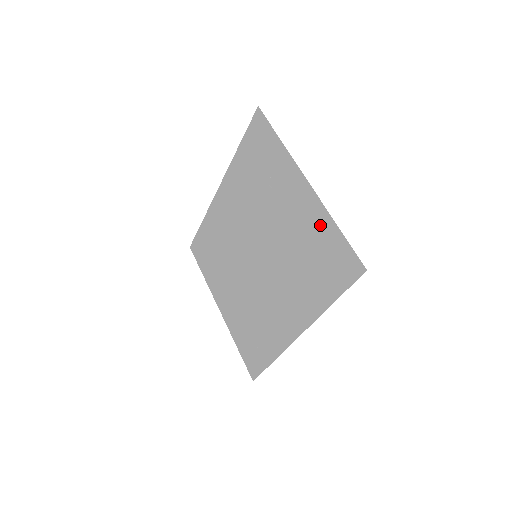
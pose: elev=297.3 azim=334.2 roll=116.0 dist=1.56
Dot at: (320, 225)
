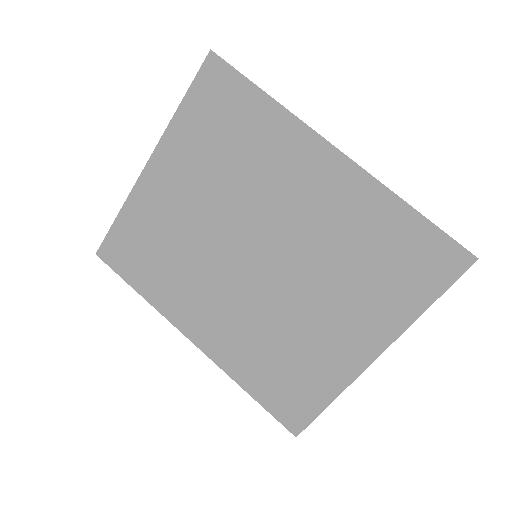
Dot at: (326, 379)
